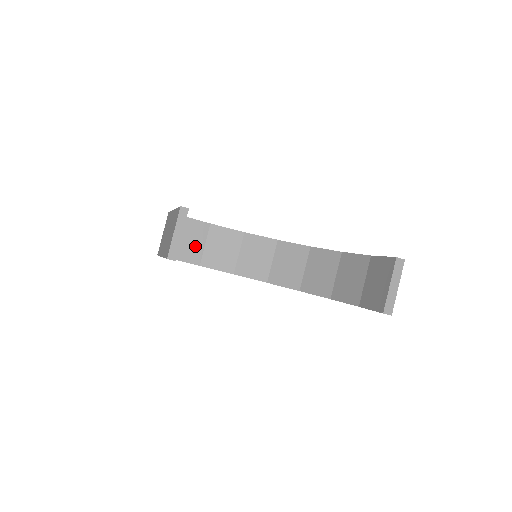
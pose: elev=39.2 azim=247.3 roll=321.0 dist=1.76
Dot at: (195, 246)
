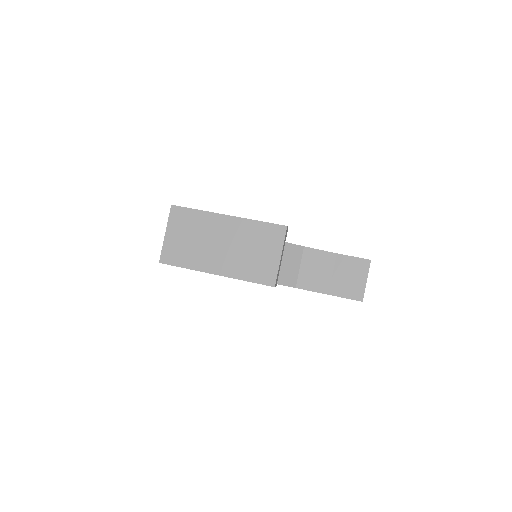
Dot at: occluded
